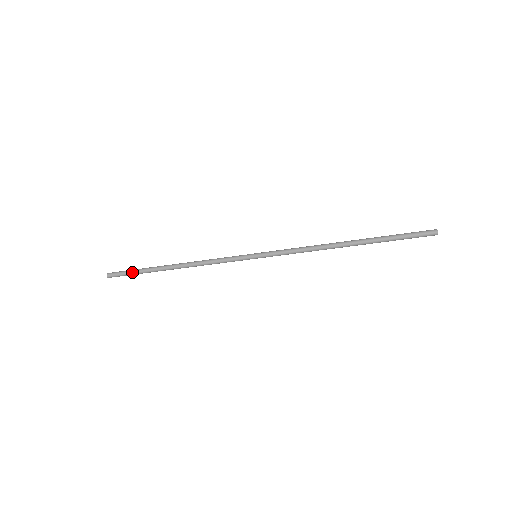
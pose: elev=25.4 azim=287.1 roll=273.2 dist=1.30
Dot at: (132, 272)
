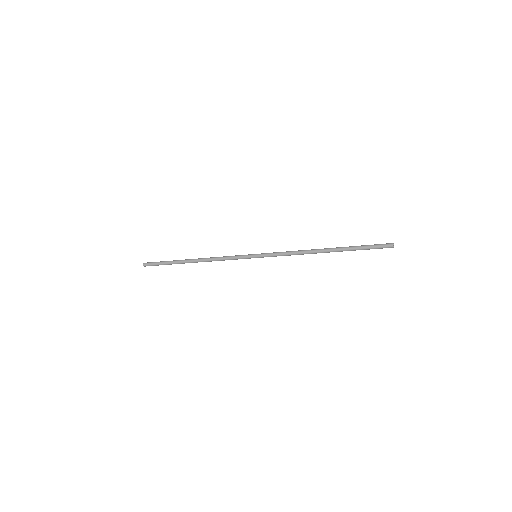
Dot at: (162, 264)
